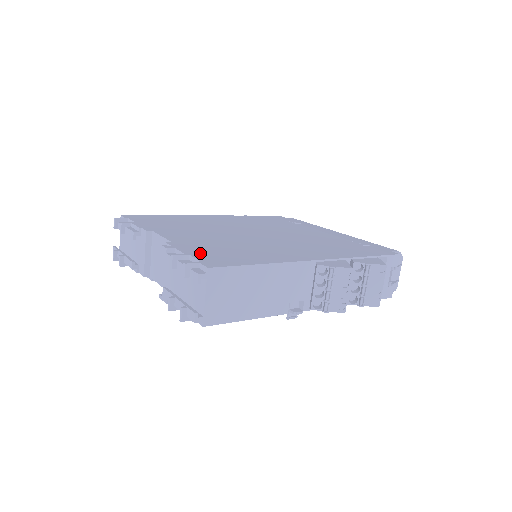
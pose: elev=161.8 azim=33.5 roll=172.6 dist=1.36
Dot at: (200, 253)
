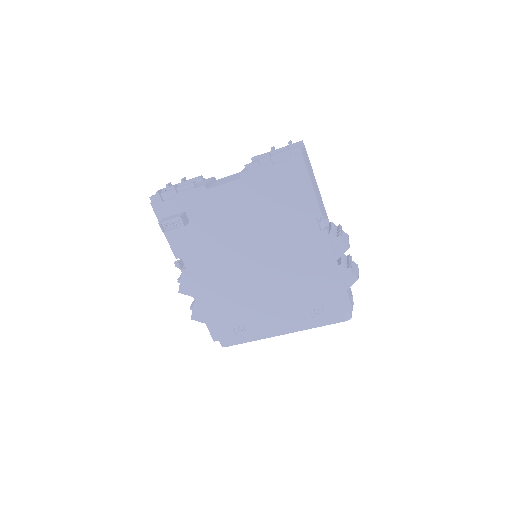
Dot at: occluded
